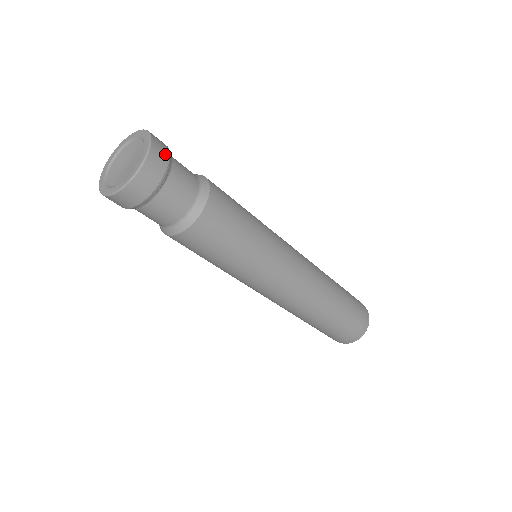
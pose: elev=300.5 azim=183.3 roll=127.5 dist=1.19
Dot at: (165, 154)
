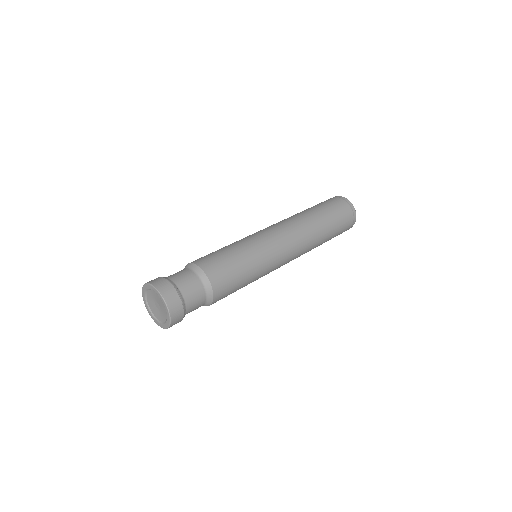
Dot at: (163, 281)
